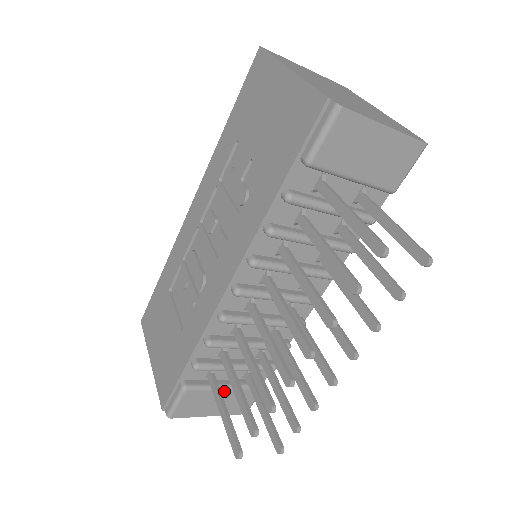
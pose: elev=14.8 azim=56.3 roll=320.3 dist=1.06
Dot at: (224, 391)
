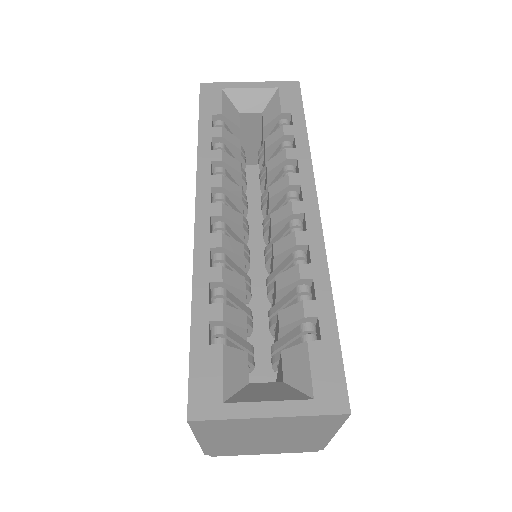
Dot at: occluded
